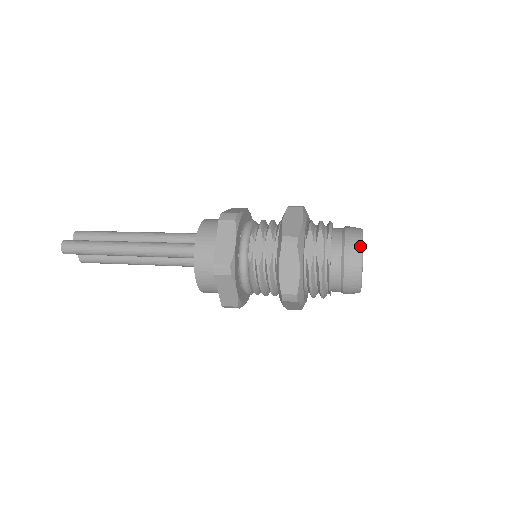
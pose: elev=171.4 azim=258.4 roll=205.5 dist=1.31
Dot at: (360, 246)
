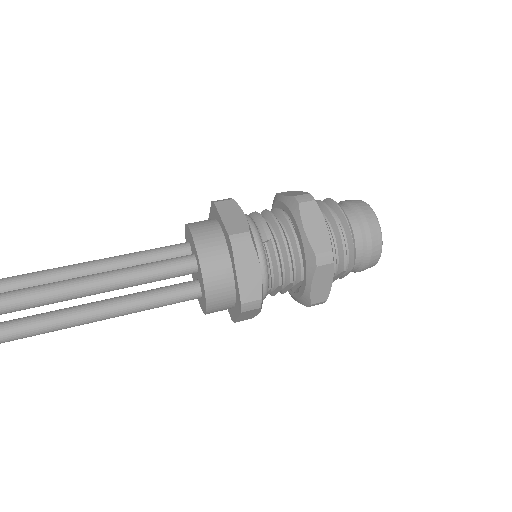
Dot at: occluded
